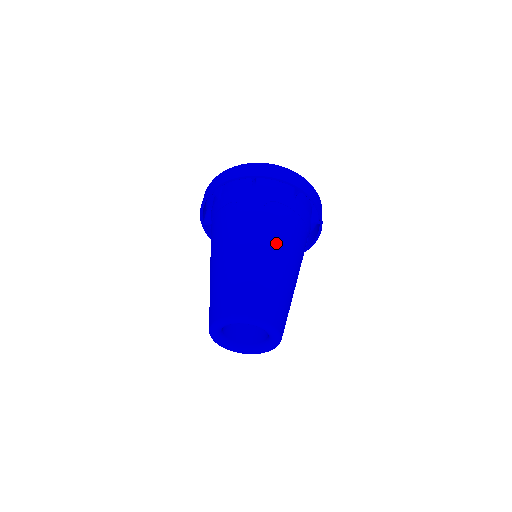
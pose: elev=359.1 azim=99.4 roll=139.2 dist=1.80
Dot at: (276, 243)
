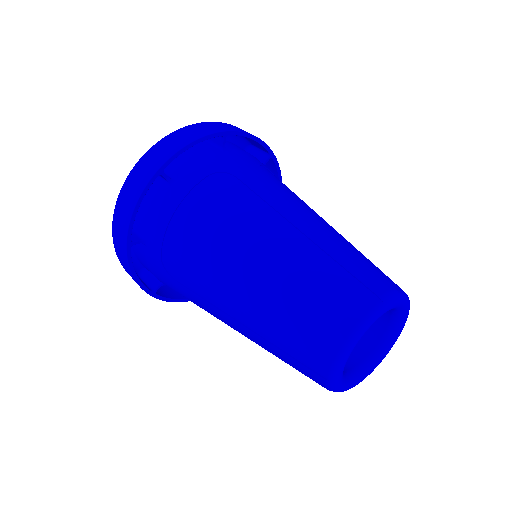
Dot at: (312, 209)
